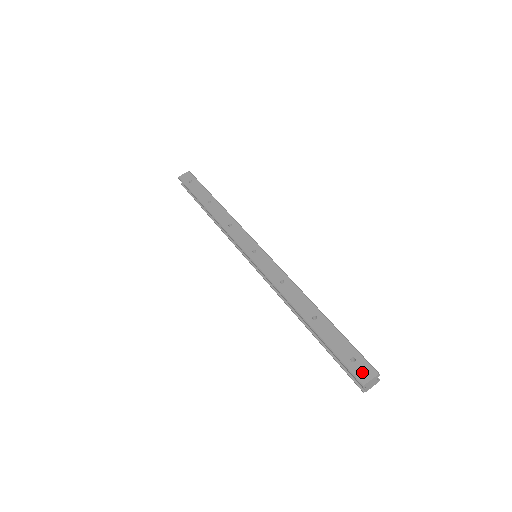
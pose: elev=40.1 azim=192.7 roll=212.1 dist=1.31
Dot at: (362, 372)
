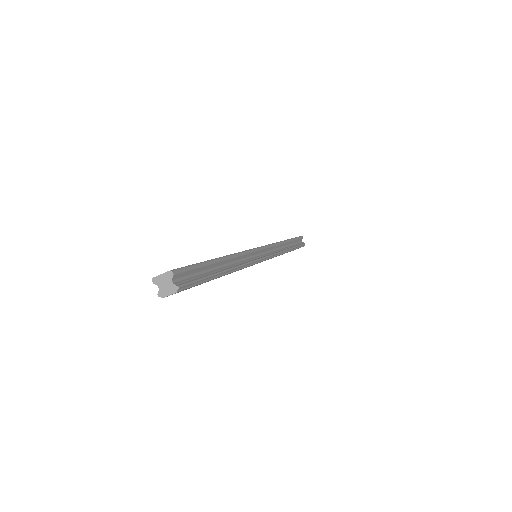
Dot at: occluded
